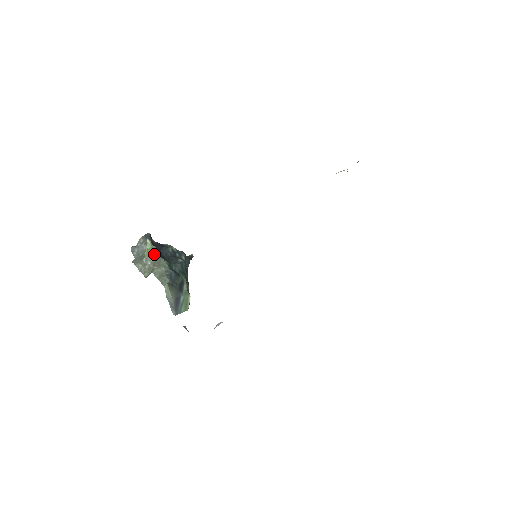
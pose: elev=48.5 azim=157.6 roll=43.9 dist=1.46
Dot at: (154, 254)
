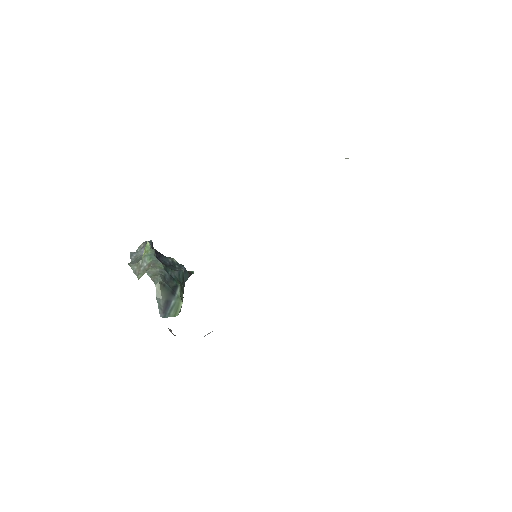
Dot at: (151, 255)
